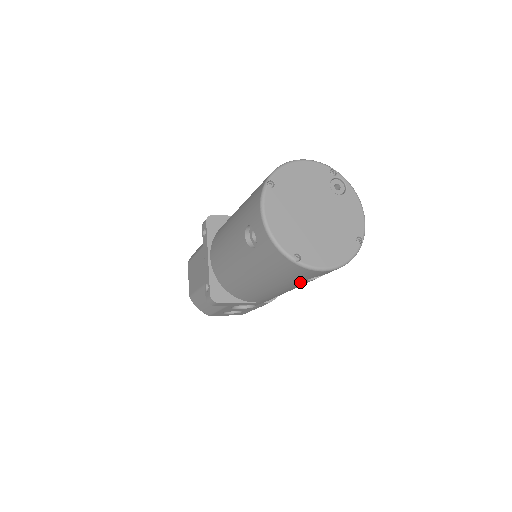
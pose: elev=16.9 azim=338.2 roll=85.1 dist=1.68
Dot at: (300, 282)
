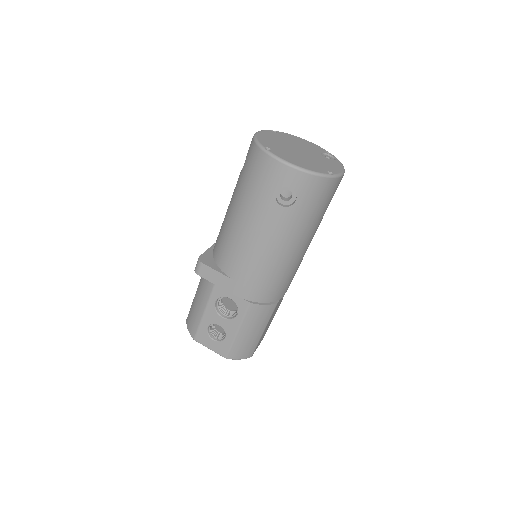
Dot at: (270, 203)
